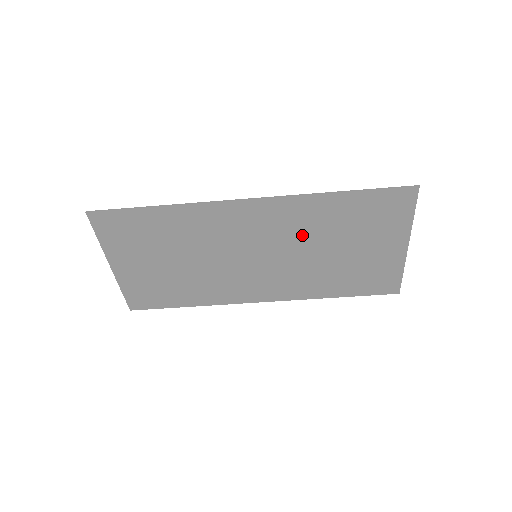
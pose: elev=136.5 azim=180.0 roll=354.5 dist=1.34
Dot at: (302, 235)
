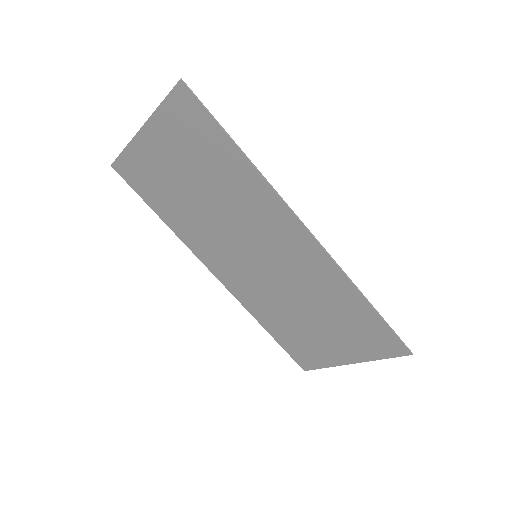
Dot at: (305, 285)
